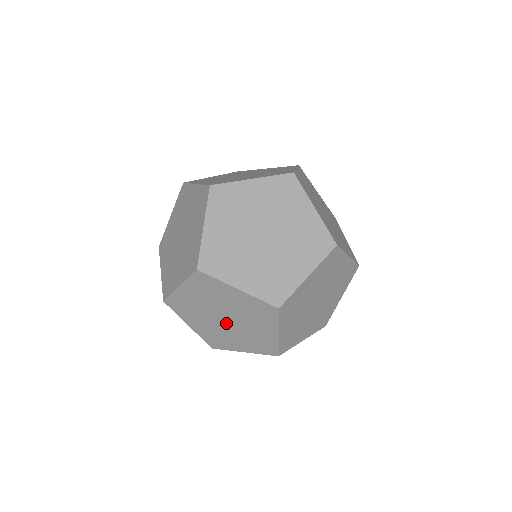
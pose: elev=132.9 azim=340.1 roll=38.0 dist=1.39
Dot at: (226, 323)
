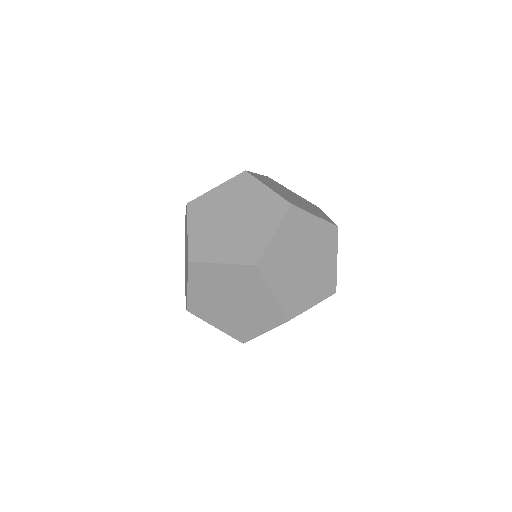
Dot at: occluded
